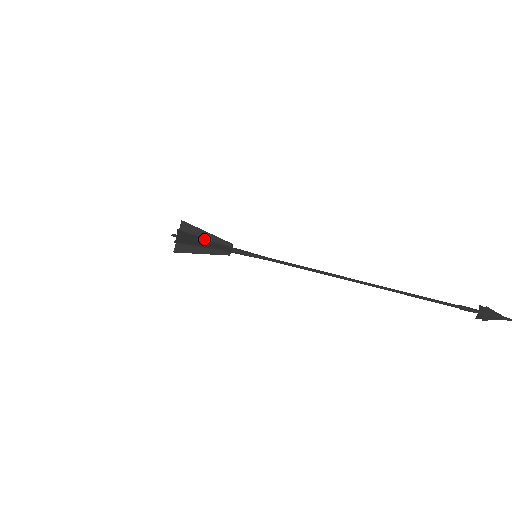
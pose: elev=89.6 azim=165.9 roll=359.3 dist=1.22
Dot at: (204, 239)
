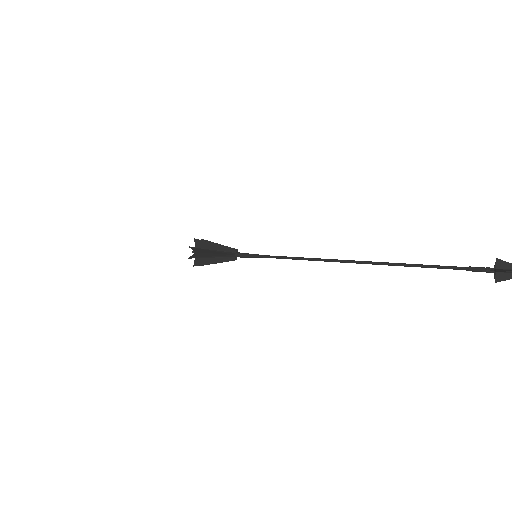
Dot at: (214, 245)
